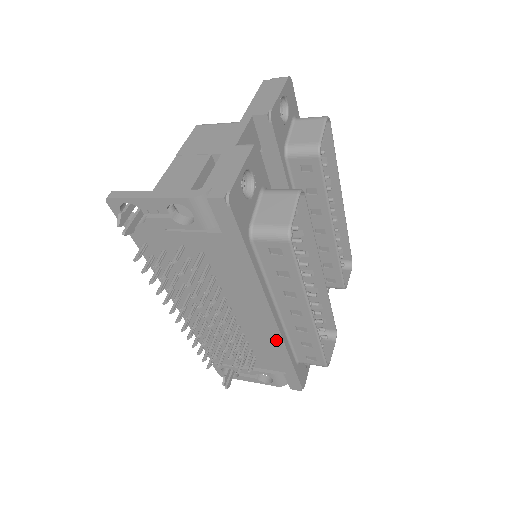
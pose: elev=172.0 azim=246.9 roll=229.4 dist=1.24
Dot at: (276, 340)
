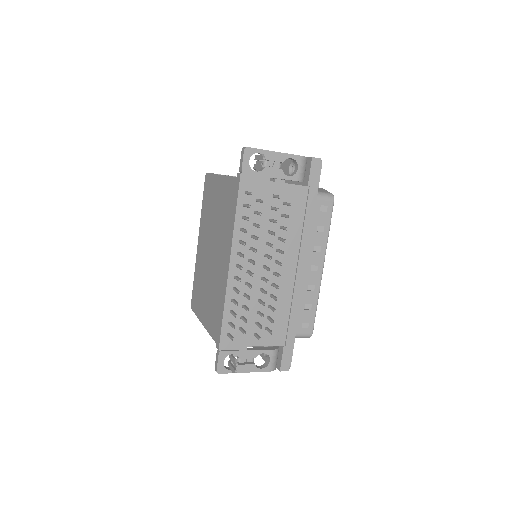
Dot at: (296, 296)
